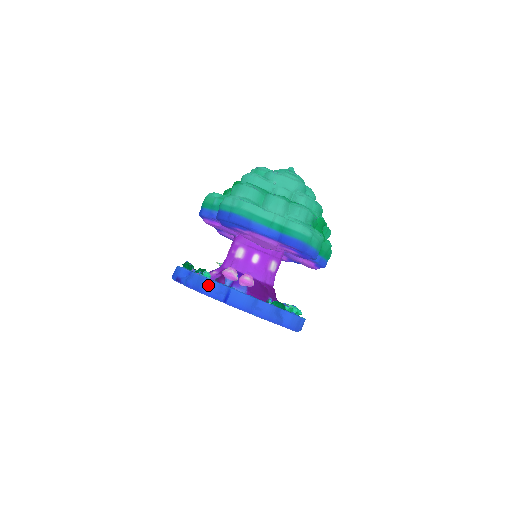
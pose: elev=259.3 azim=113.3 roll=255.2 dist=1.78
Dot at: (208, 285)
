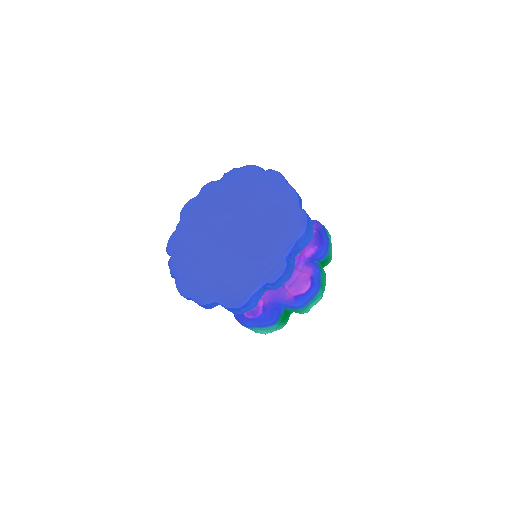
Dot at: occluded
